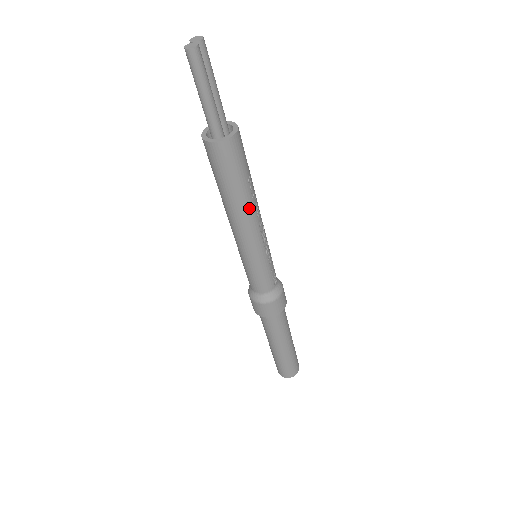
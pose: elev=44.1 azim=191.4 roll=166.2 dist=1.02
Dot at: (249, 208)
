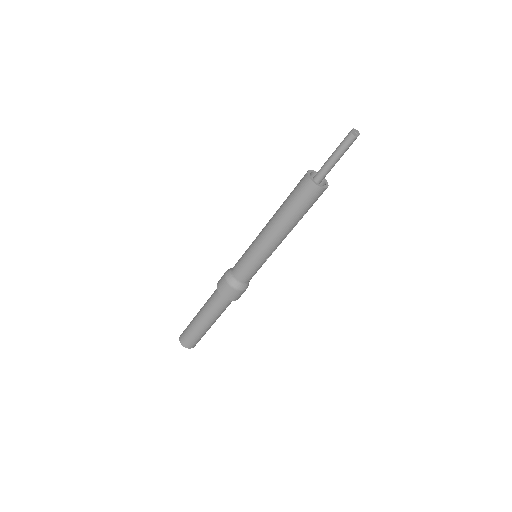
Dot at: (289, 229)
